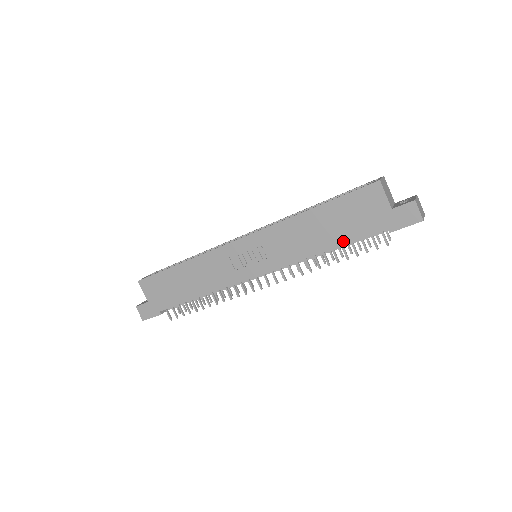
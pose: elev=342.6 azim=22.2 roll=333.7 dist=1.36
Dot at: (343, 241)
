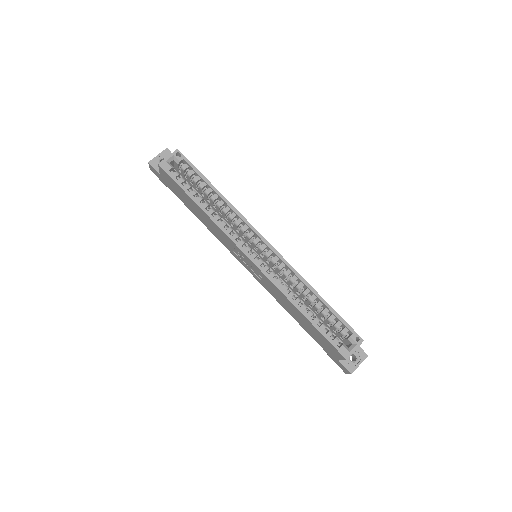
Dot at: (304, 328)
